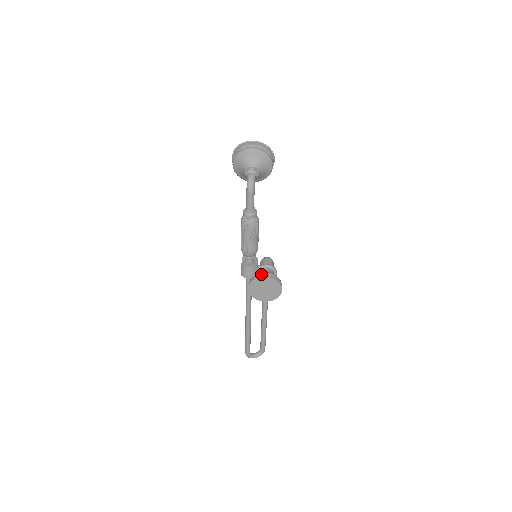
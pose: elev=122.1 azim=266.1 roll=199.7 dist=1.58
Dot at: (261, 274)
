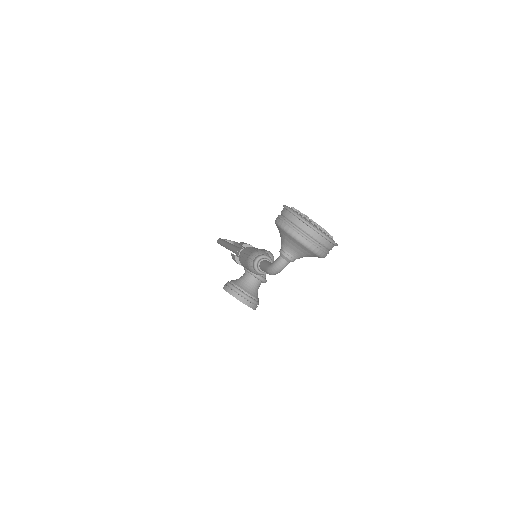
Dot at: (241, 296)
